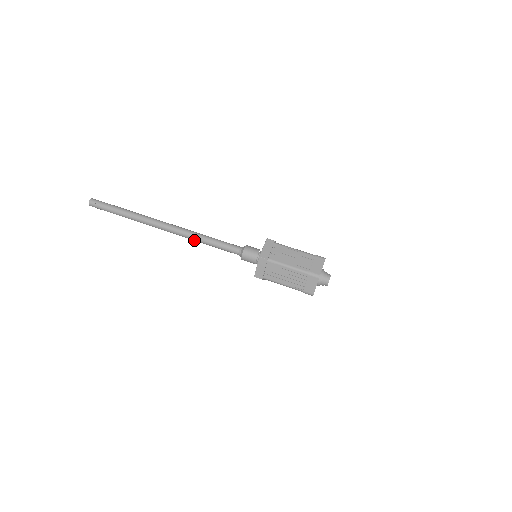
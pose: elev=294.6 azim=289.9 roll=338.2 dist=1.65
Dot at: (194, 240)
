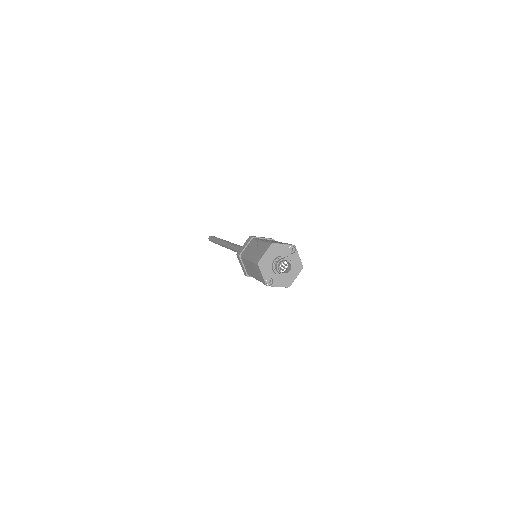
Dot at: occluded
